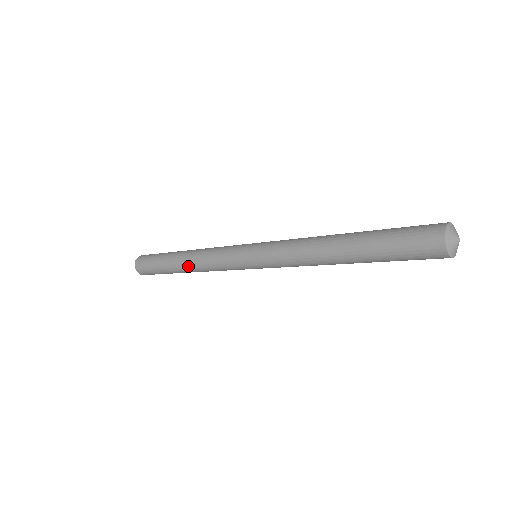
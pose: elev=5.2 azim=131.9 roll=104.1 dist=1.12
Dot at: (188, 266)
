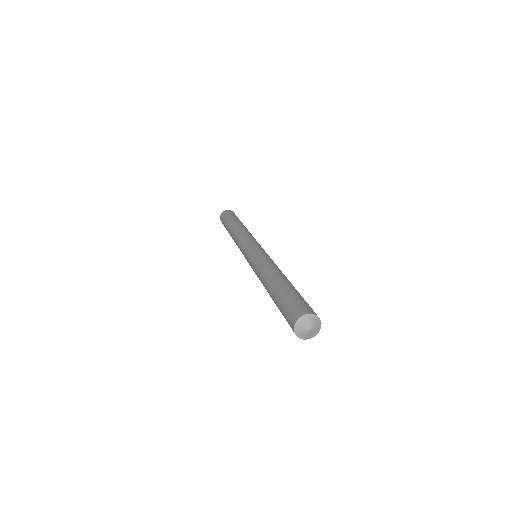
Dot at: occluded
